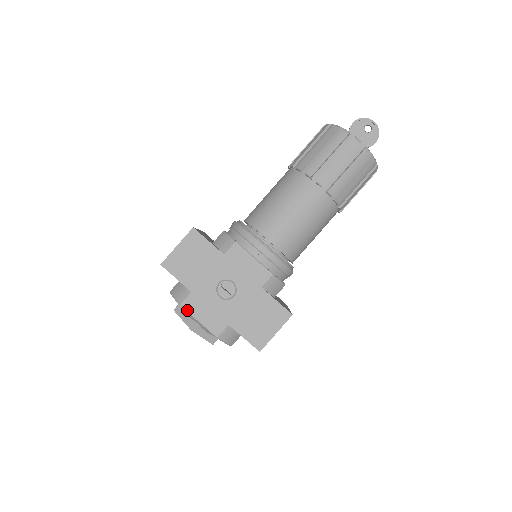
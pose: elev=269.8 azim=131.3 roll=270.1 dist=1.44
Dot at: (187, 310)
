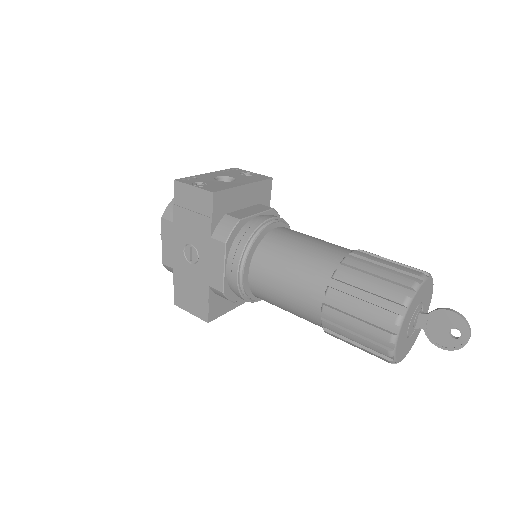
Dot at: (162, 226)
